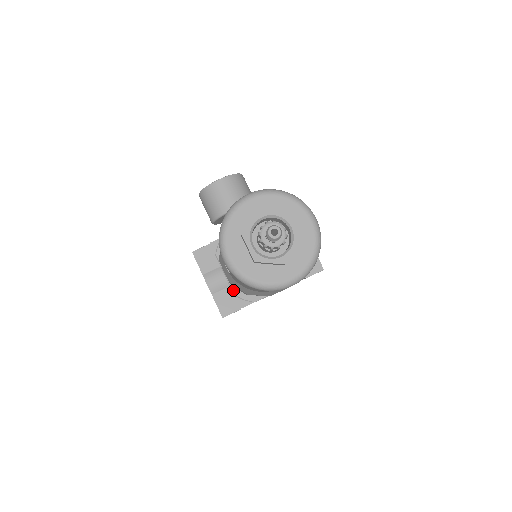
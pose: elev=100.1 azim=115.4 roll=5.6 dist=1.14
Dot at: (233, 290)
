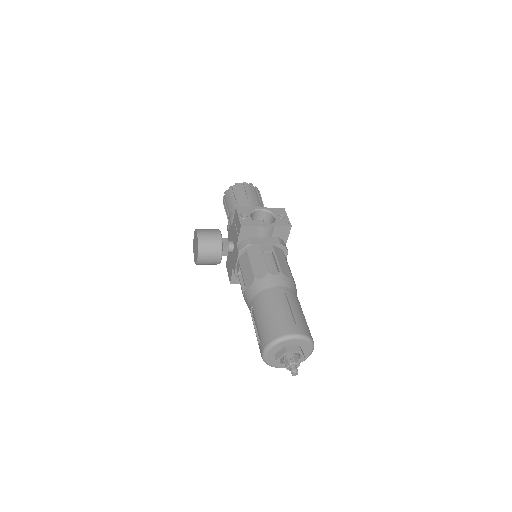
Dot at: occluded
